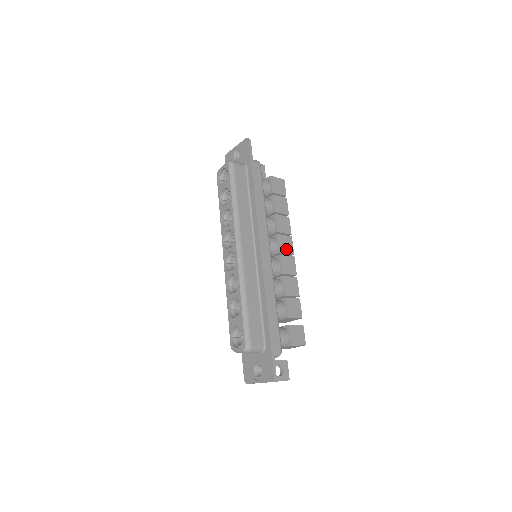
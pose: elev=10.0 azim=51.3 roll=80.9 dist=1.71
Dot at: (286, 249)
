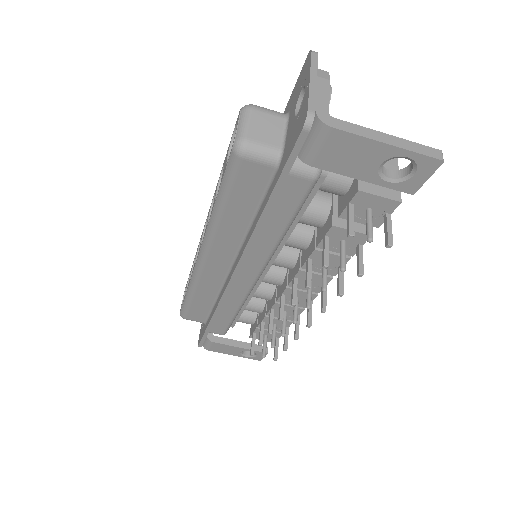
Dot at: occluded
